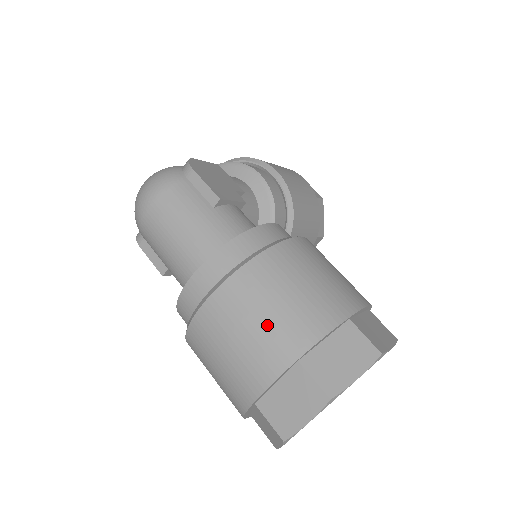
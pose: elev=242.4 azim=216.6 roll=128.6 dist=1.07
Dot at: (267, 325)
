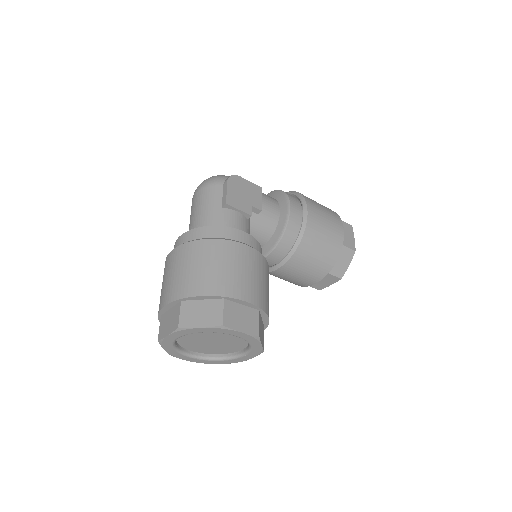
Dot at: (182, 275)
